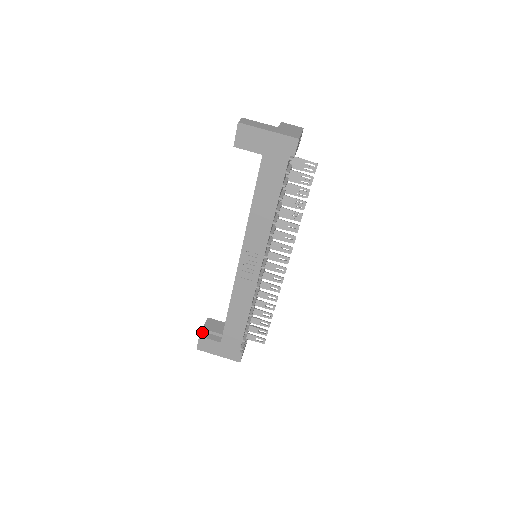
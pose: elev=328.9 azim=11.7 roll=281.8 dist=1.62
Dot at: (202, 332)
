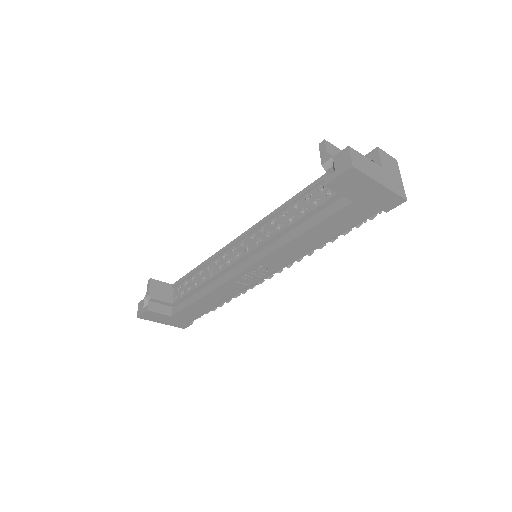
Dot at: (149, 304)
